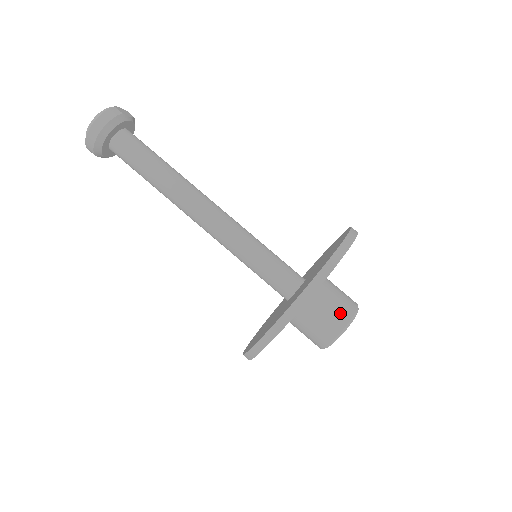
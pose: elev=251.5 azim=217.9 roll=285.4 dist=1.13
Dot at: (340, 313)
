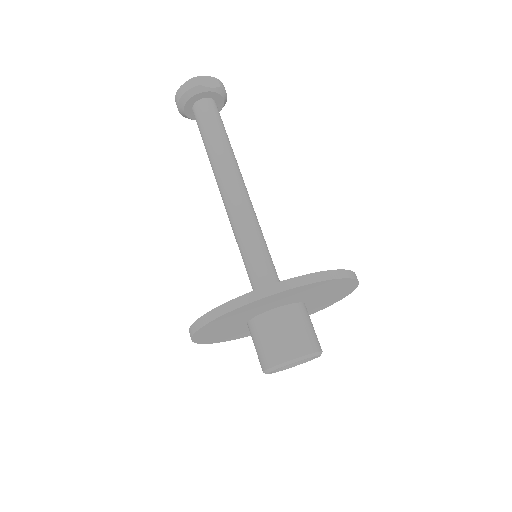
Dot at: (275, 351)
